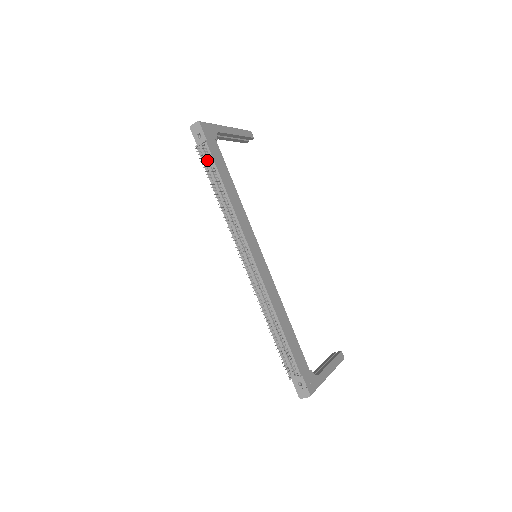
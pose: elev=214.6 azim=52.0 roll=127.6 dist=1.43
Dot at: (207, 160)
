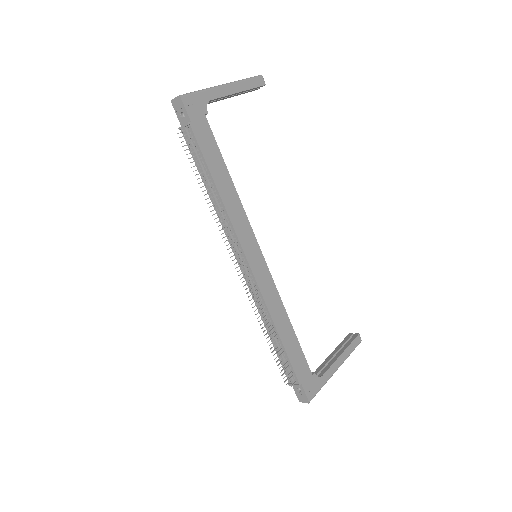
Dot at: (193, 148)
